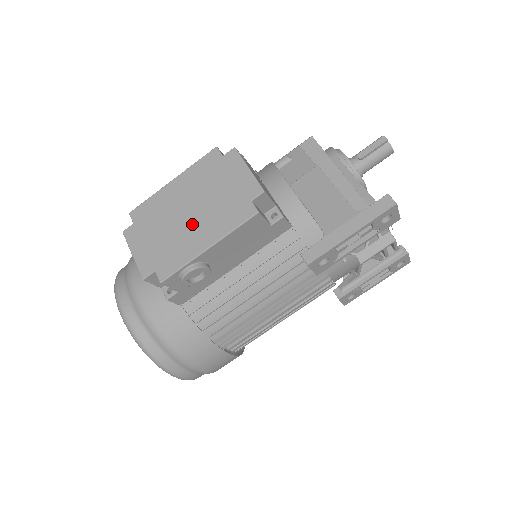
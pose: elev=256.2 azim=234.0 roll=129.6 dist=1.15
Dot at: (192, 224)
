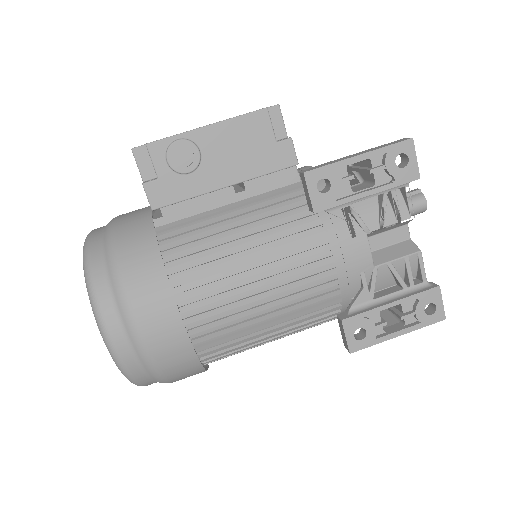
Dot at: occluded
